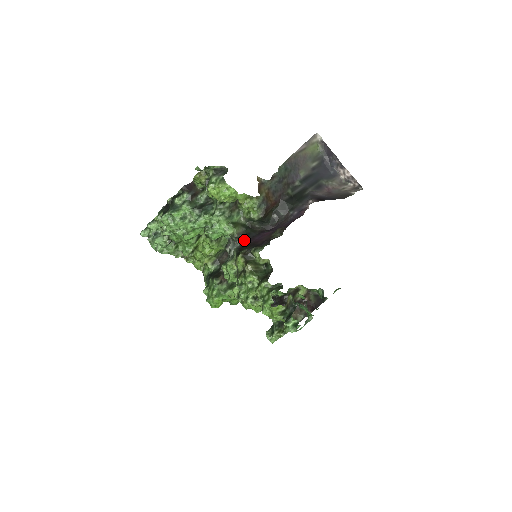
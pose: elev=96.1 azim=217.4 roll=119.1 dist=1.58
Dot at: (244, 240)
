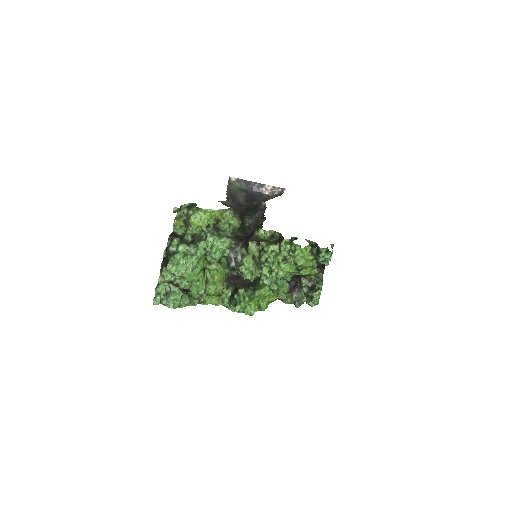
Dot at: (241, 242)
